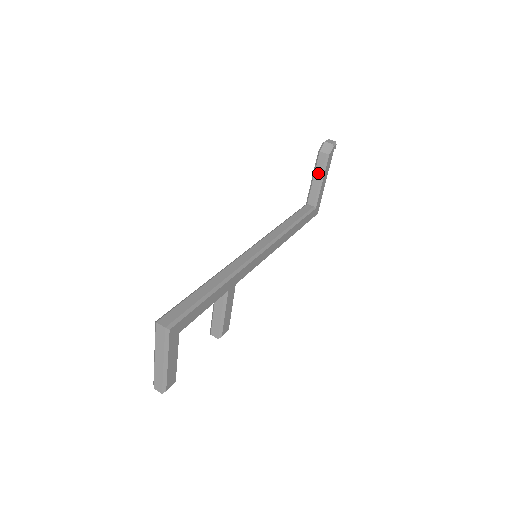
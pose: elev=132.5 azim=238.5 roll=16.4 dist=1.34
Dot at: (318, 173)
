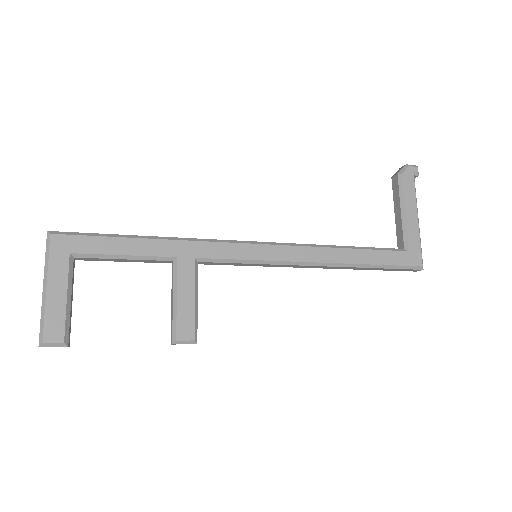
Dot at: (397, 203)
